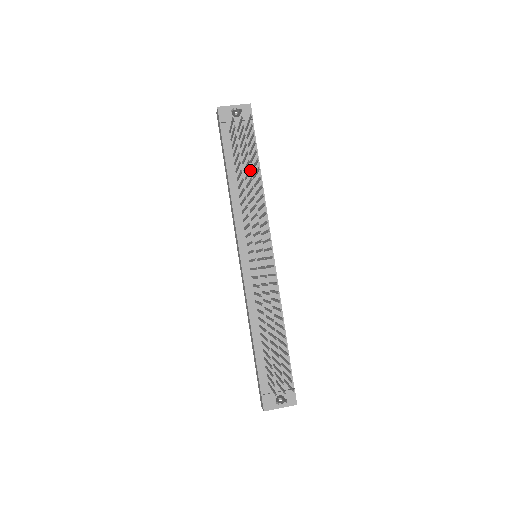
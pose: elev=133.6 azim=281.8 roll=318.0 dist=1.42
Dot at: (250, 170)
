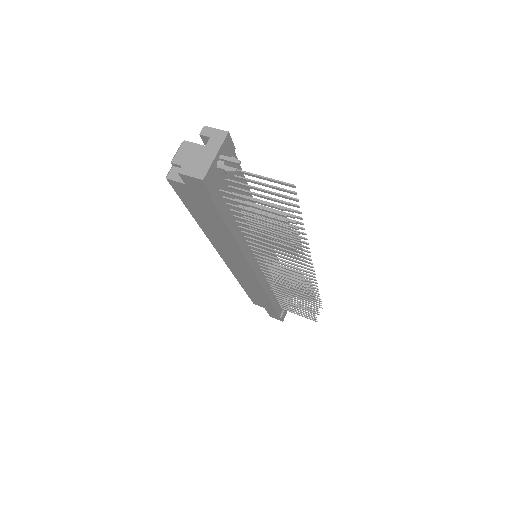
Dot at: occluded
